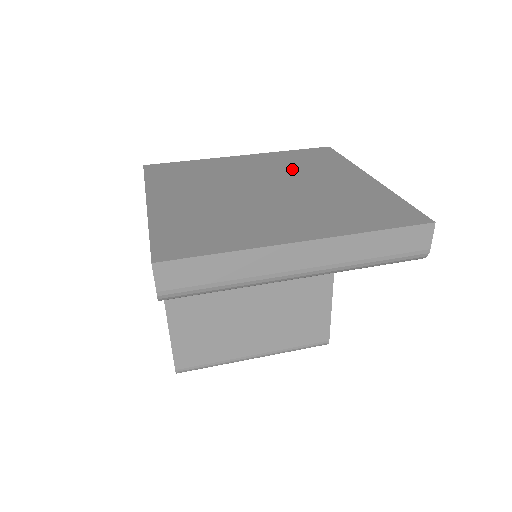
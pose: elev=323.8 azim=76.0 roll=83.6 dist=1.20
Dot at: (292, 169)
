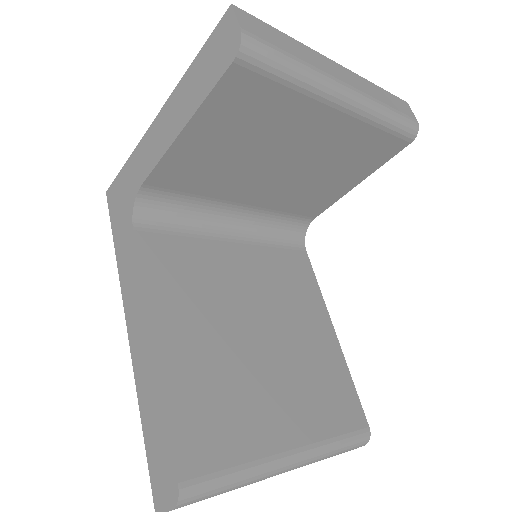
Dot at: occluded
